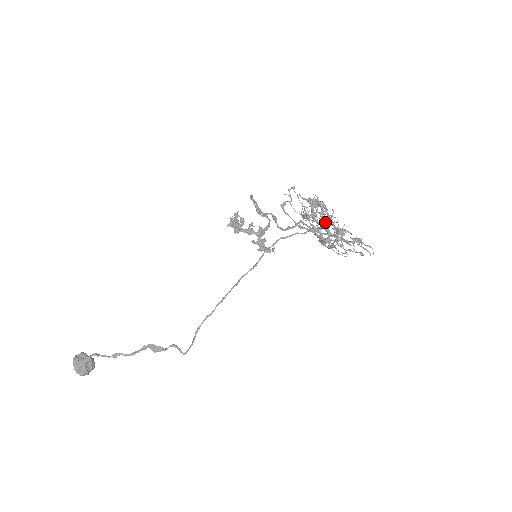
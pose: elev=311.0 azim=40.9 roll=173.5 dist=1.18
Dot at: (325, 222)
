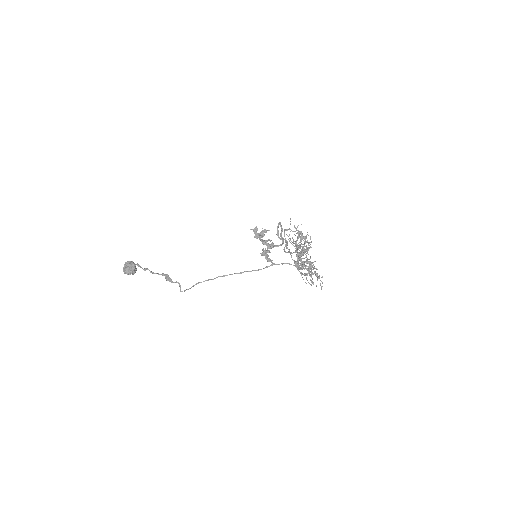
Dot at: occluded
